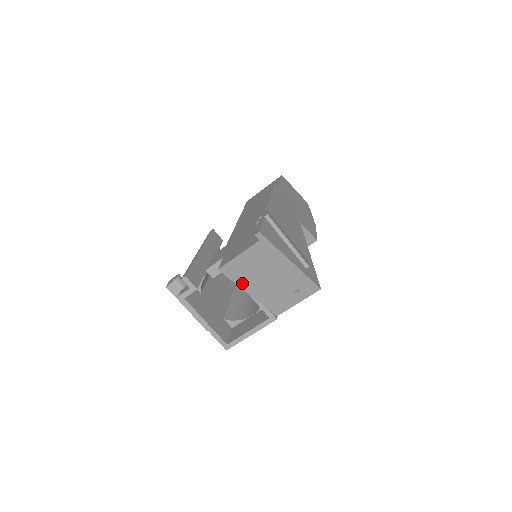
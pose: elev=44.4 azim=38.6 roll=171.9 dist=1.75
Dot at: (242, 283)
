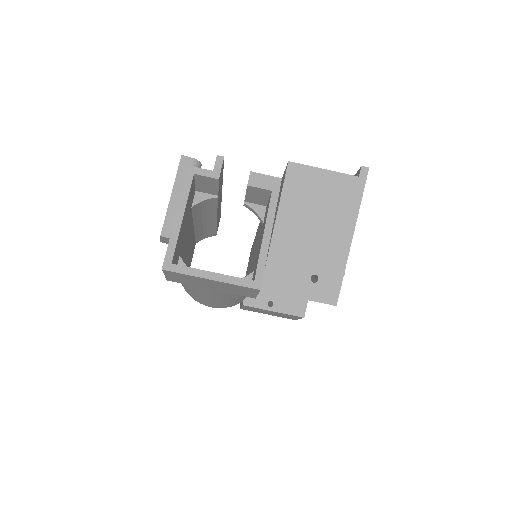
Dot at: (286, 205)
